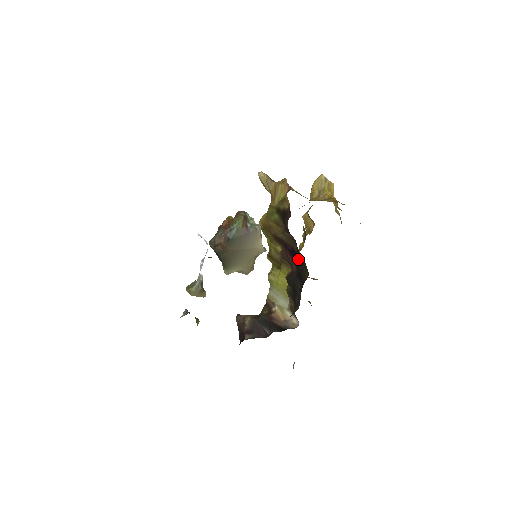
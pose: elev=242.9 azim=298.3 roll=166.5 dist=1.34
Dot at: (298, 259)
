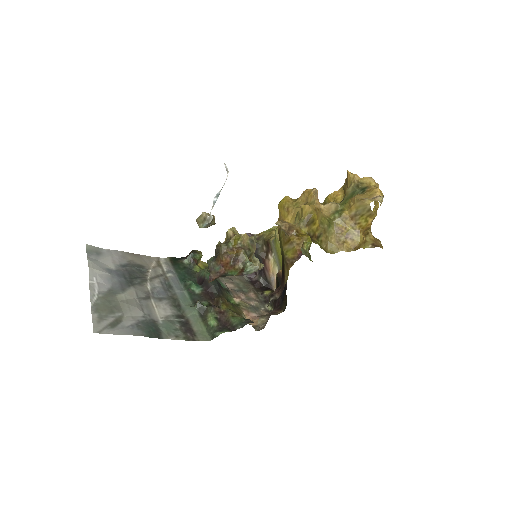
Dot at: occluded
